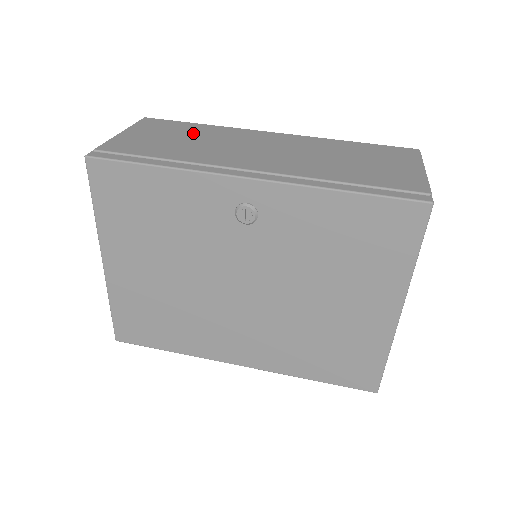
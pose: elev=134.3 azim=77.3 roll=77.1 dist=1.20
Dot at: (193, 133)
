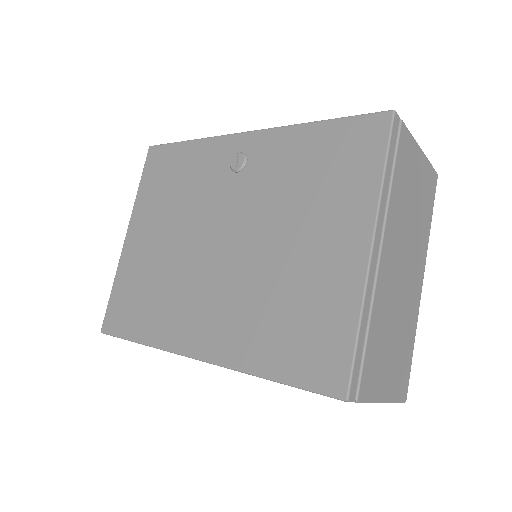
Dot at: occluded
